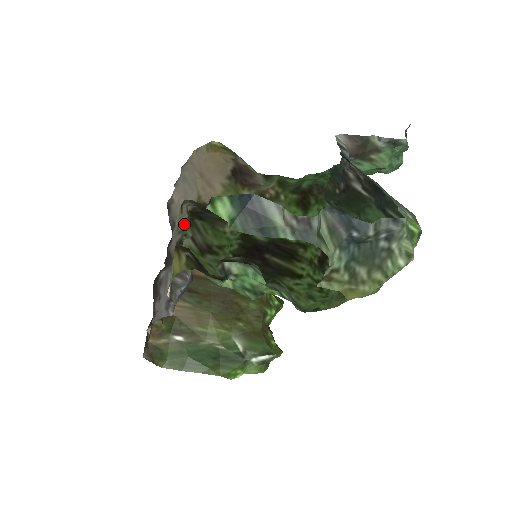
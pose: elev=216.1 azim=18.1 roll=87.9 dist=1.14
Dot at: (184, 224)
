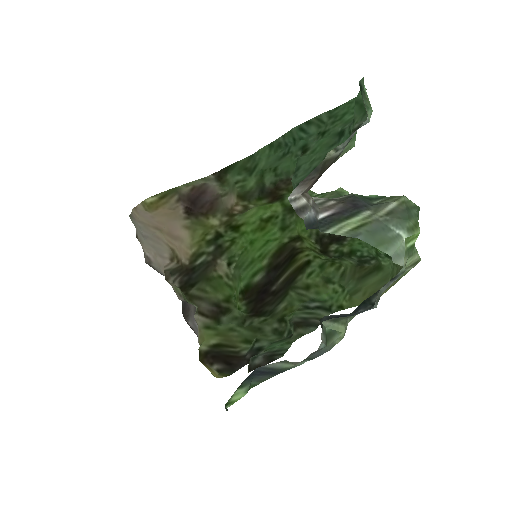
Dot at: (180, 291)
